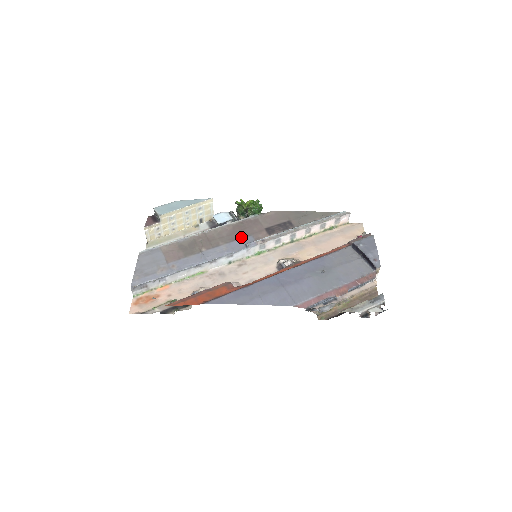
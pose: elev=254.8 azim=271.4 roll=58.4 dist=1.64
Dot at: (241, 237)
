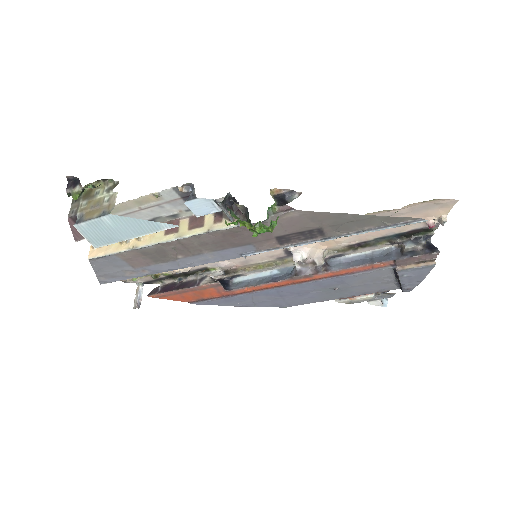
Dot at: (235, 246)
